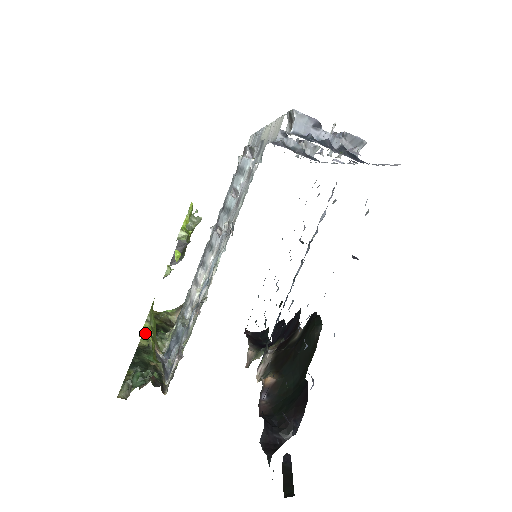
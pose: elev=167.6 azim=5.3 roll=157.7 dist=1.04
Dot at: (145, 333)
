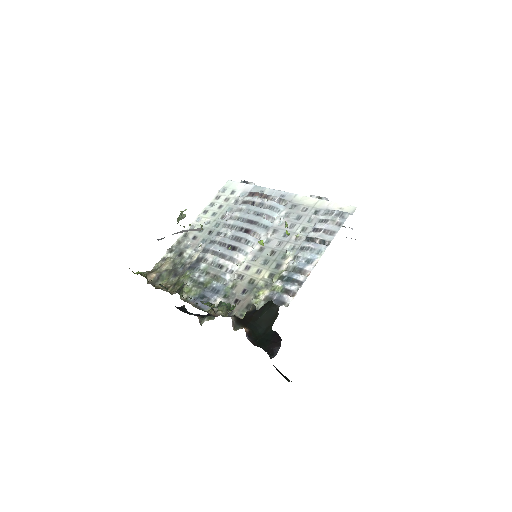
Dot at: occluded
